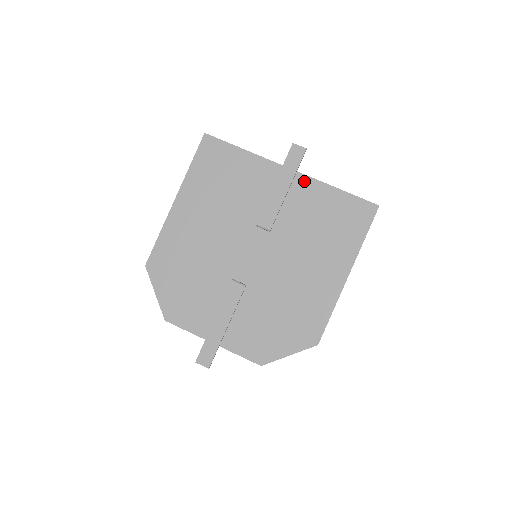
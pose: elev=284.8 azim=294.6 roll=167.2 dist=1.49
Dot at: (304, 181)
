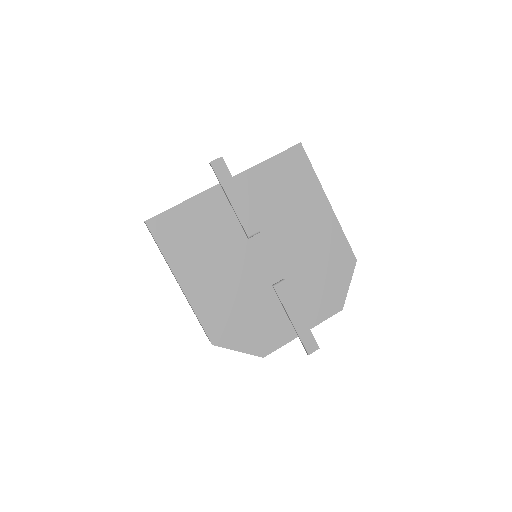
Dot at: (243, 178)
